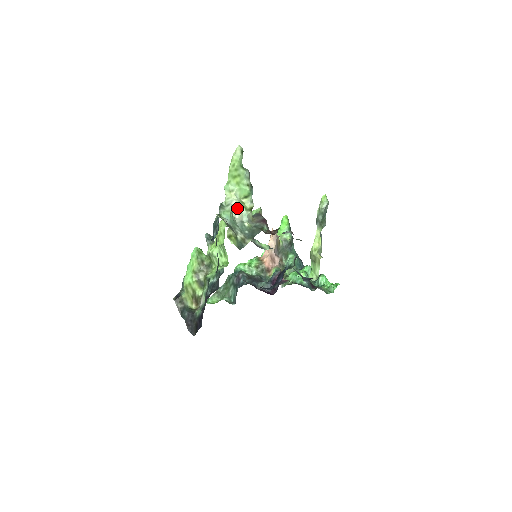
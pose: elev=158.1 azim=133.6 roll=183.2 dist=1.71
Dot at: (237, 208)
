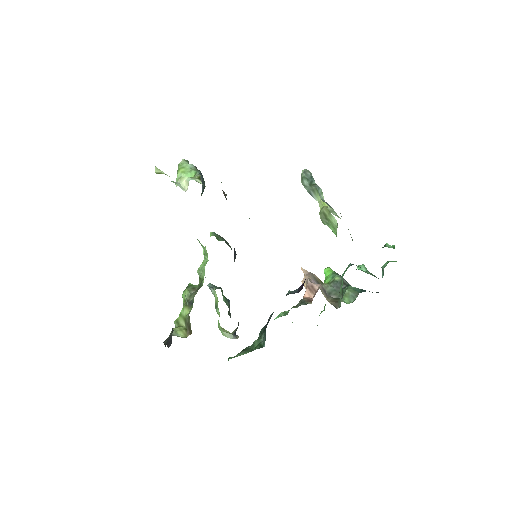
Dot at: (184, 183)
